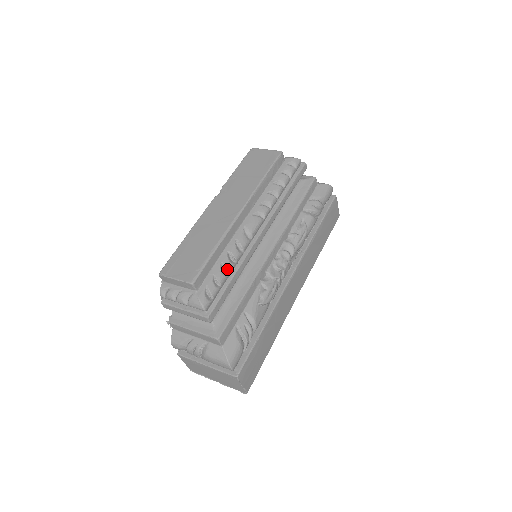
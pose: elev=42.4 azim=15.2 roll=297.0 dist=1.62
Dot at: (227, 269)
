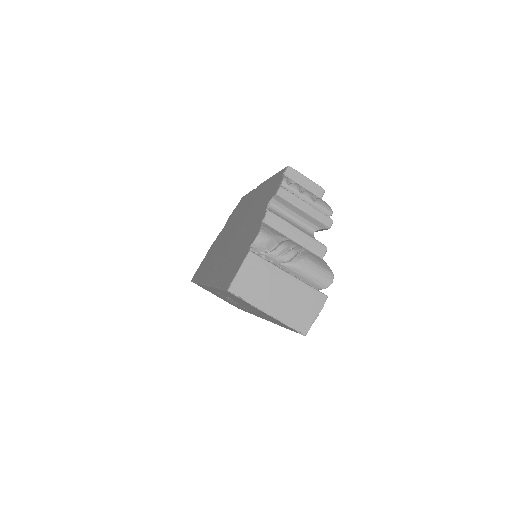
Dot at: occluded
